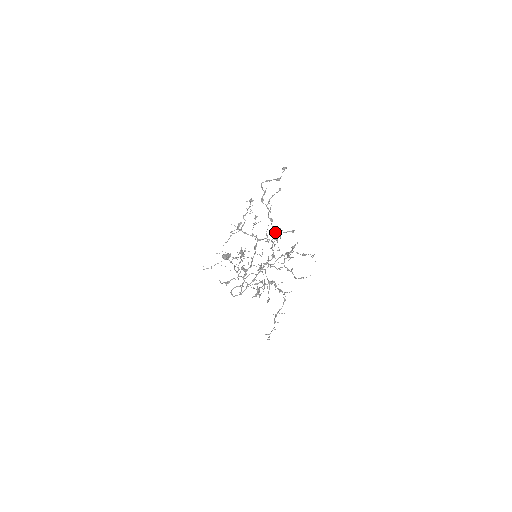
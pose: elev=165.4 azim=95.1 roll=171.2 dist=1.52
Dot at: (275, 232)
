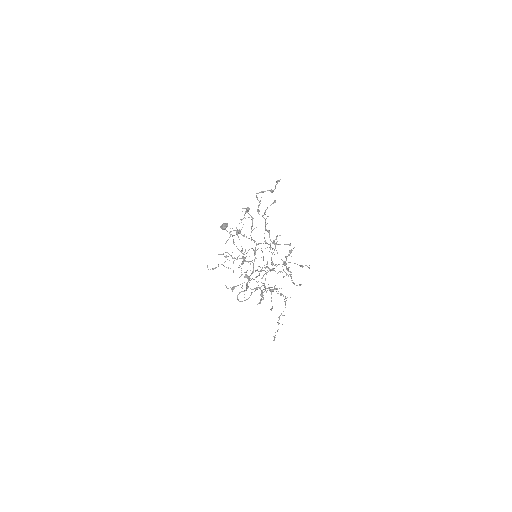
Dot at: occluded
